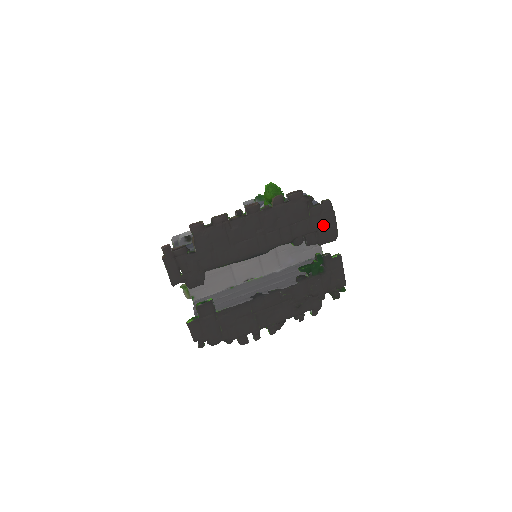
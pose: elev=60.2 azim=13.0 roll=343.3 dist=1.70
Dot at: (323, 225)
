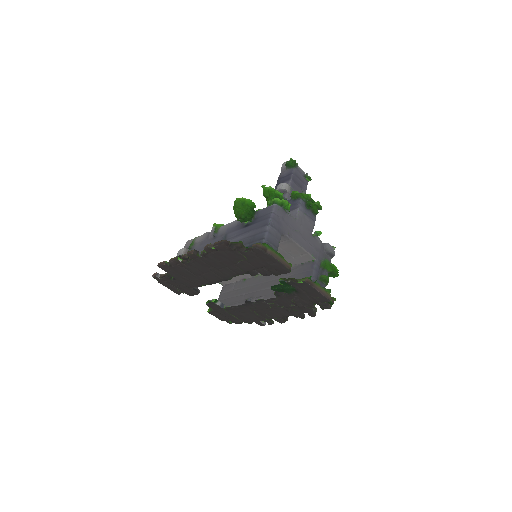
Dot at: (266, 263)
